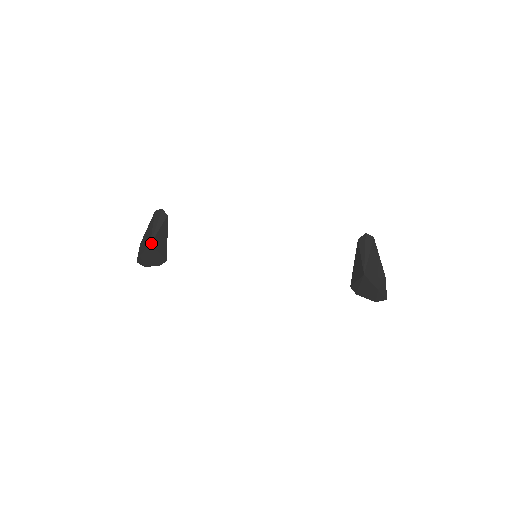
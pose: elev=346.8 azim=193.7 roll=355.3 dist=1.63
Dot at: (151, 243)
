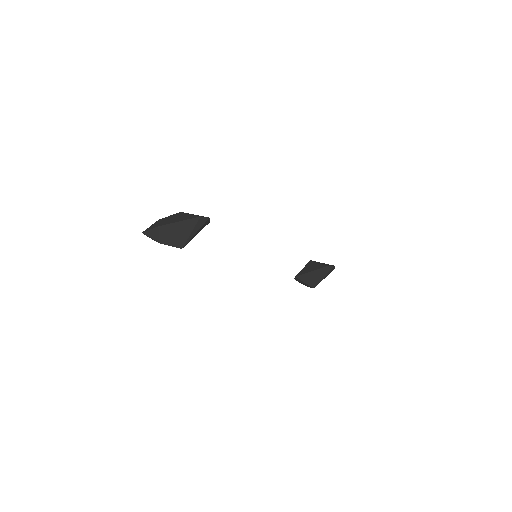
Dot at: (183, 247)
